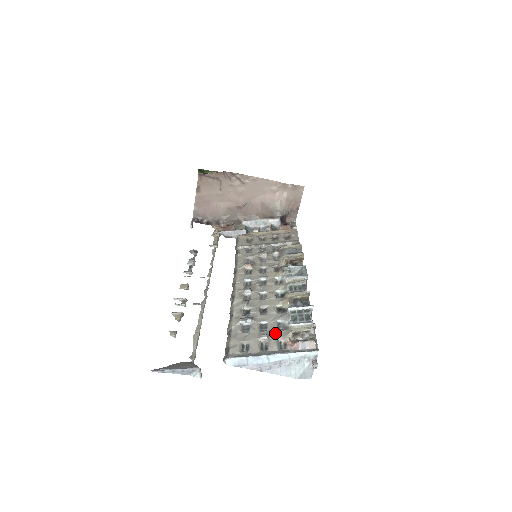
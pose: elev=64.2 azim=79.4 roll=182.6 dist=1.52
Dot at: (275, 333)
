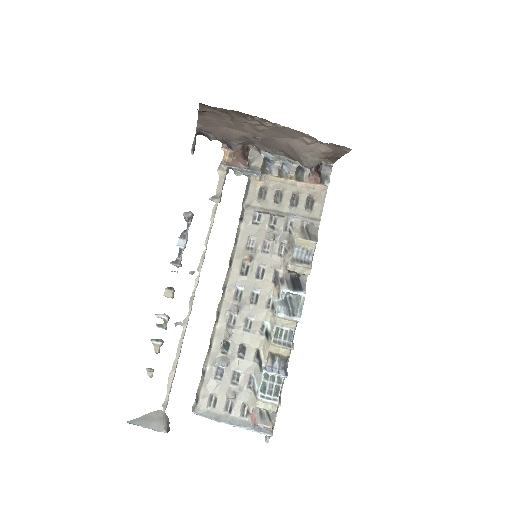
Dot at: (243, 392)
